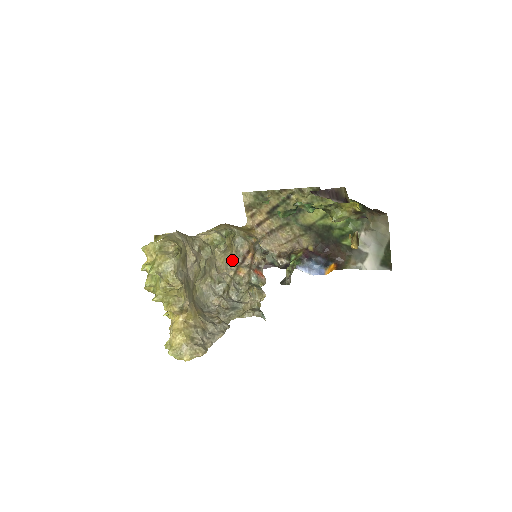
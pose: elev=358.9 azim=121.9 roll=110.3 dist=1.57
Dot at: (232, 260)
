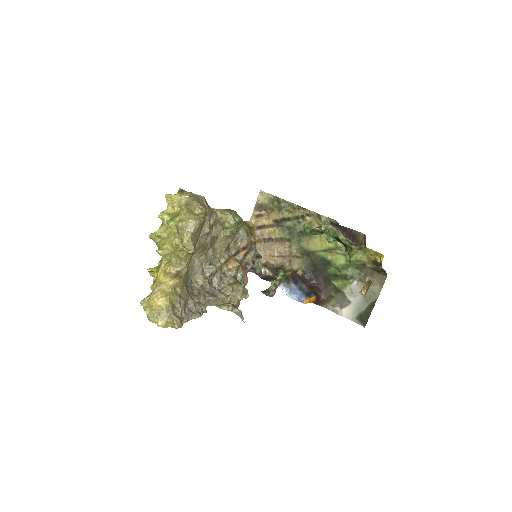
Dot at: (227, 248)
